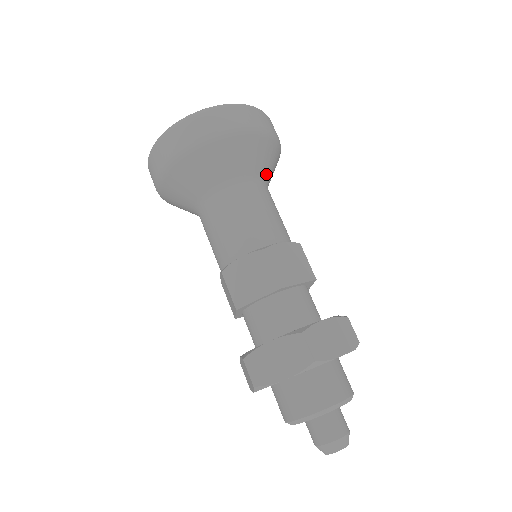
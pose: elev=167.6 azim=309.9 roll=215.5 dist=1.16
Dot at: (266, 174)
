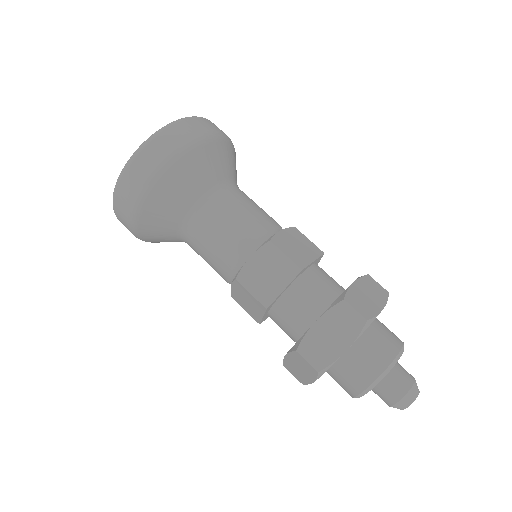
Dot at: (234, 177)
